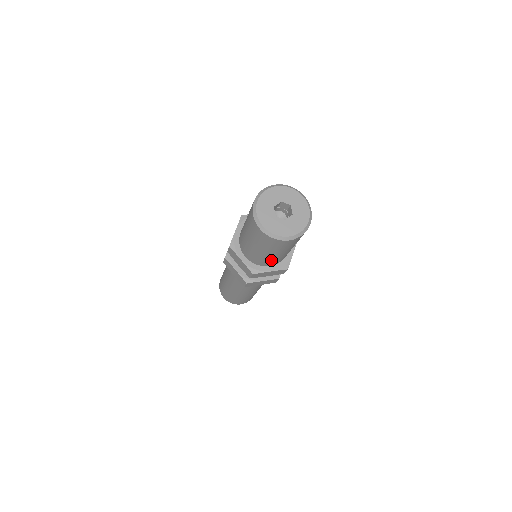
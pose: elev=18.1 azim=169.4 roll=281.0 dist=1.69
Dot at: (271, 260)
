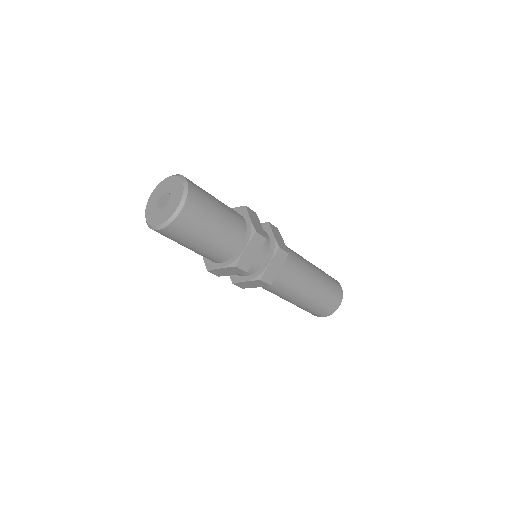
Dot at: (225, 241)
